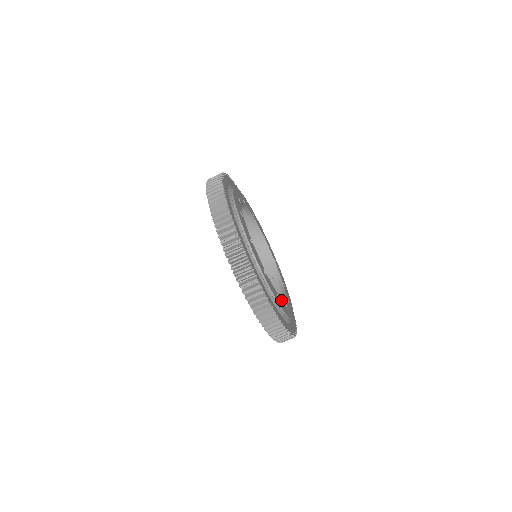
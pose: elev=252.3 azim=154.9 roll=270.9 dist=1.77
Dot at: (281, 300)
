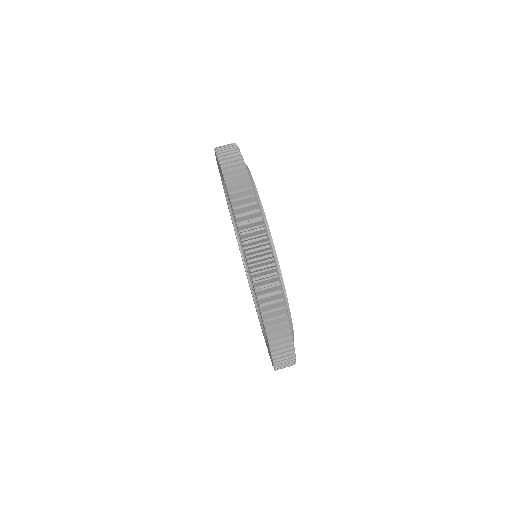
Dot at: occluded
